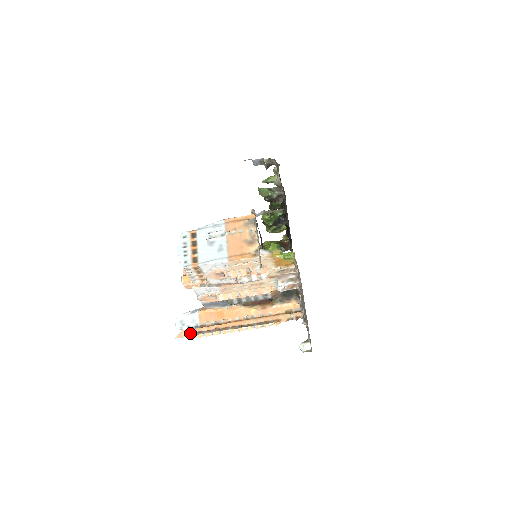
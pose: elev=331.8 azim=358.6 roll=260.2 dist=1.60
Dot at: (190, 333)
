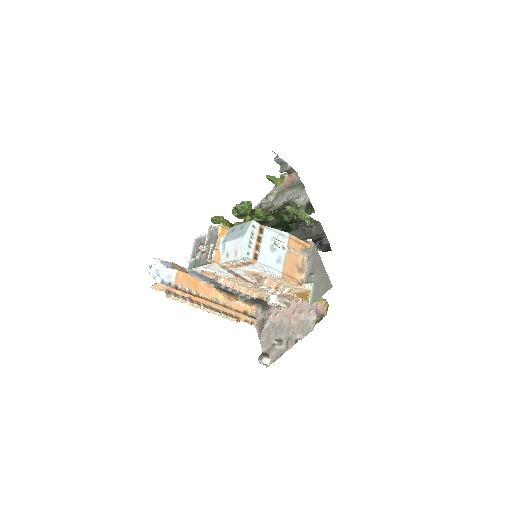
Dot at: (166, 290)
